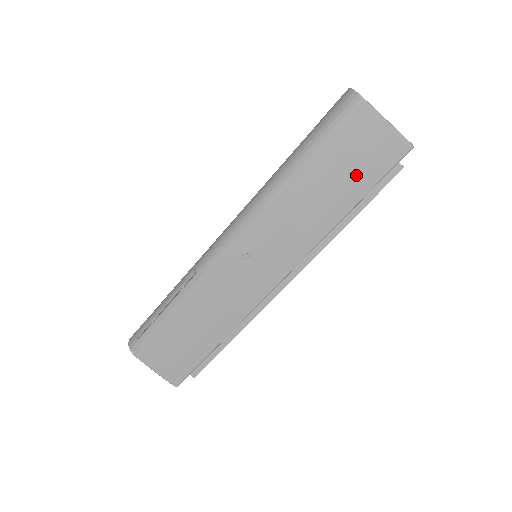
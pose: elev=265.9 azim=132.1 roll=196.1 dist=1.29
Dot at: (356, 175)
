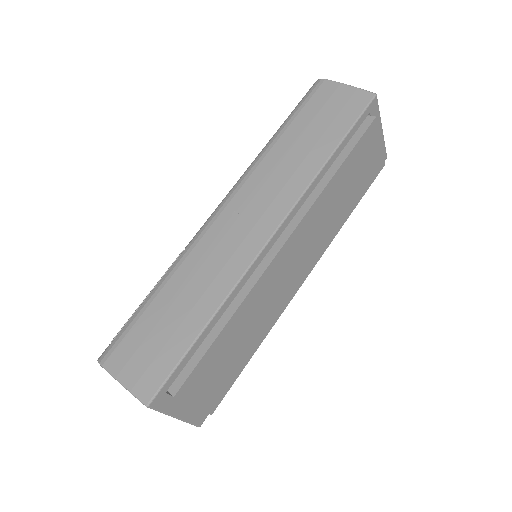
Dot at: (331, 124)
